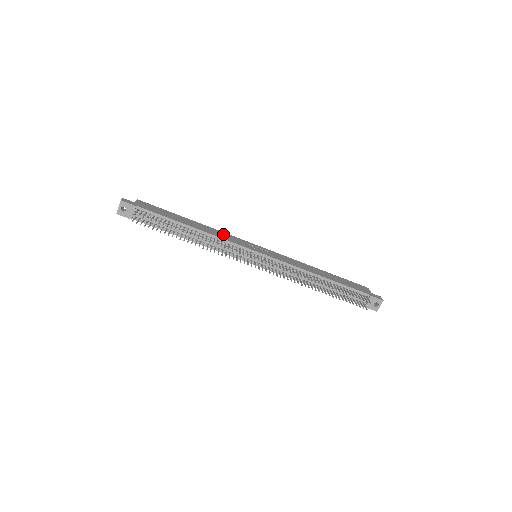
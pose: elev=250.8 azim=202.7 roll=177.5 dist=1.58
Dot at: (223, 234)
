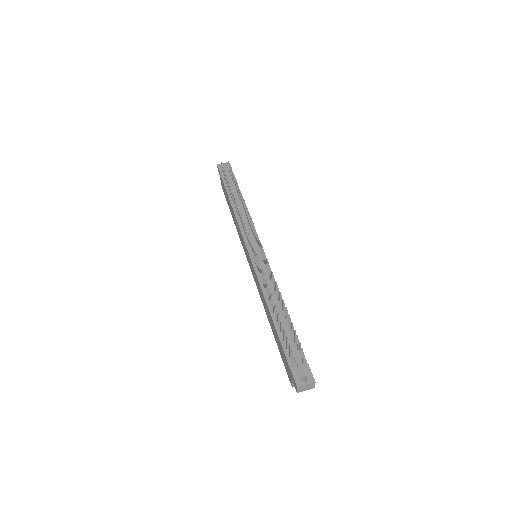
Dot at: occluded
